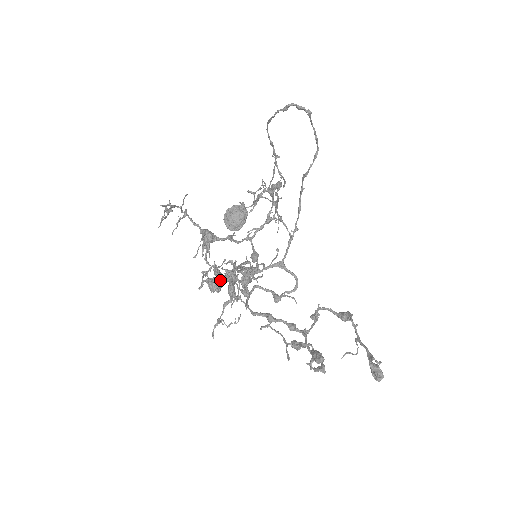
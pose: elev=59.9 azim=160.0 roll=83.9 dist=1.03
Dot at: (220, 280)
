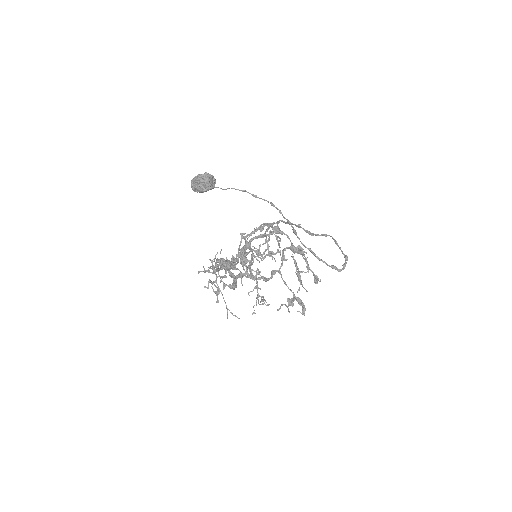
Dot at: occluded
